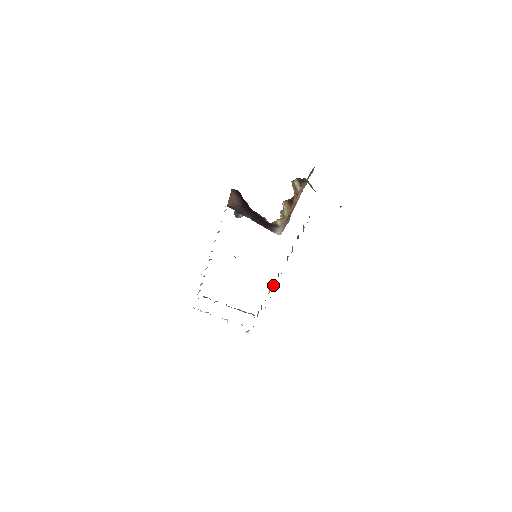
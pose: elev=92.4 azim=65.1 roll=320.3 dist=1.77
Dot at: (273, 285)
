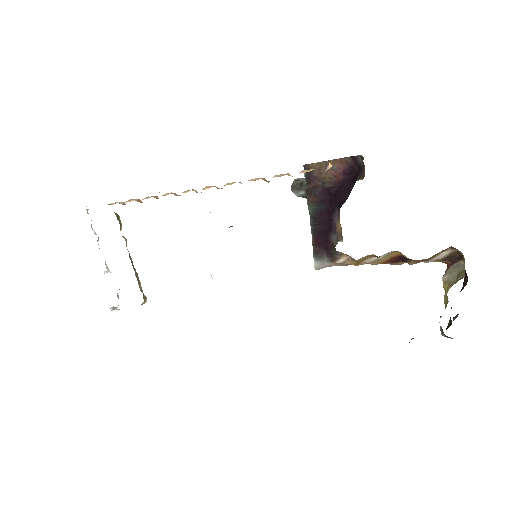
Dot at: occluded
